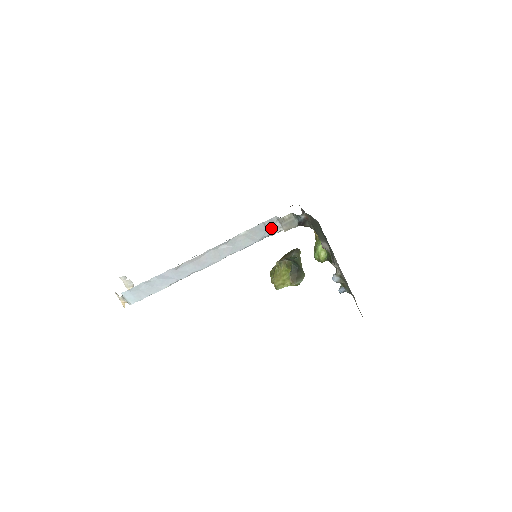
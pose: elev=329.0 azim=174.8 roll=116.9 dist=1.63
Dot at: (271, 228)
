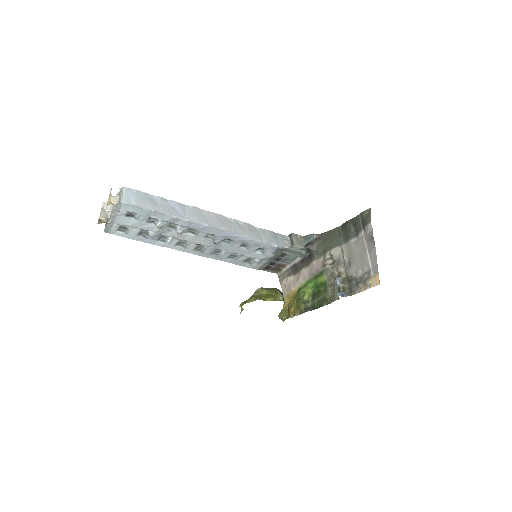
Dot at: (280, 241)
